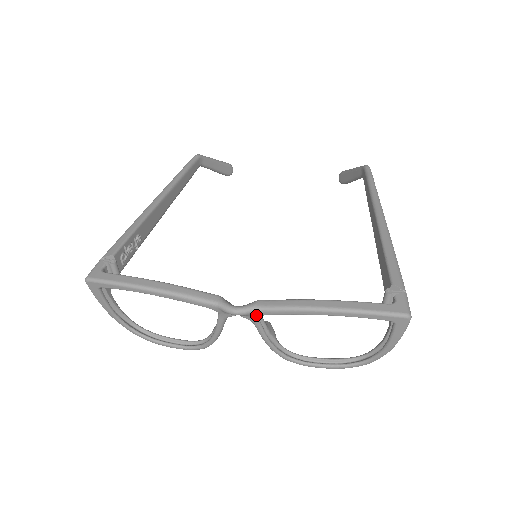
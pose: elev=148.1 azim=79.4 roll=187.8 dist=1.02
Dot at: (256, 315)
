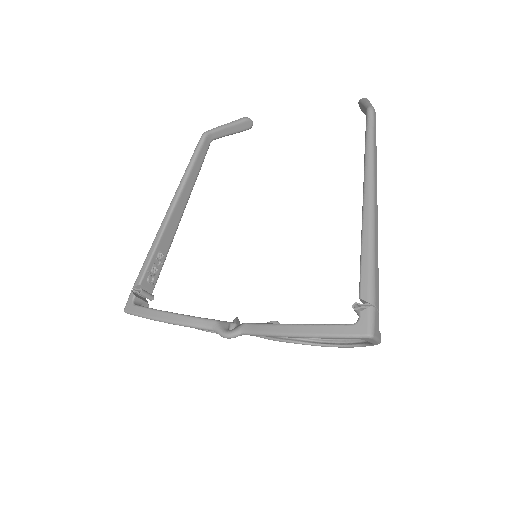
Dot at: occluded
